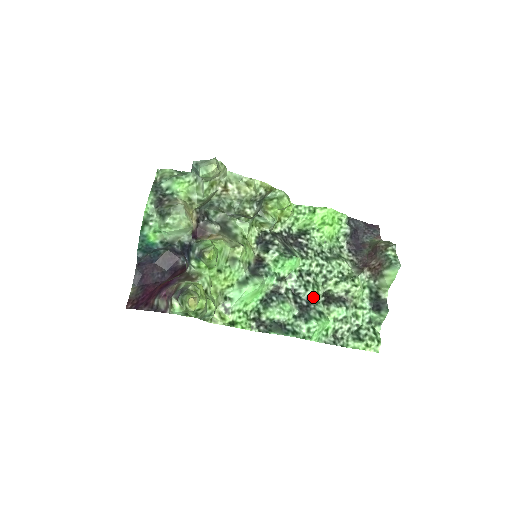
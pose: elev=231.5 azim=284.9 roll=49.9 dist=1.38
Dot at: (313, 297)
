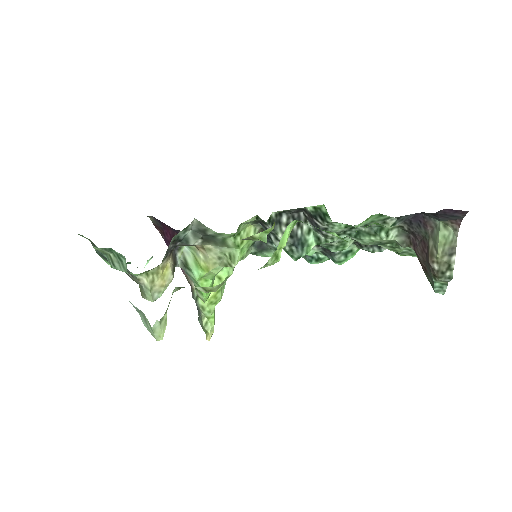
Dot at: occluded
